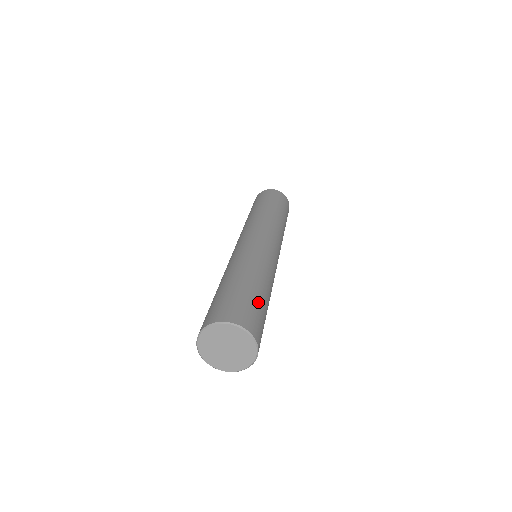
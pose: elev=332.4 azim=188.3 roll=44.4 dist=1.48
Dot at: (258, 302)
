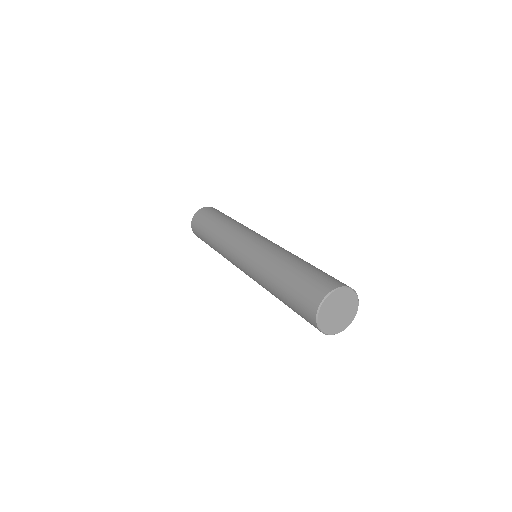
Dot at: occluded
